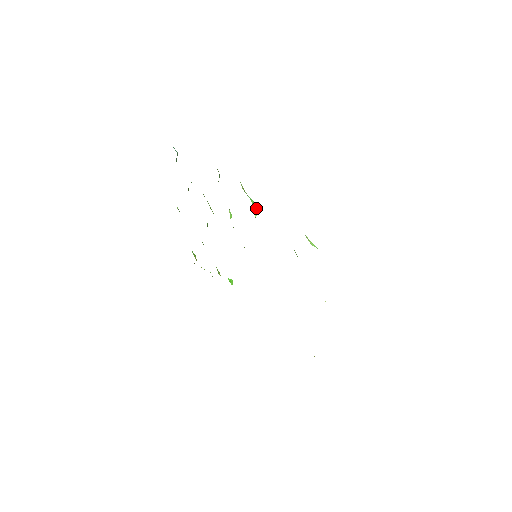
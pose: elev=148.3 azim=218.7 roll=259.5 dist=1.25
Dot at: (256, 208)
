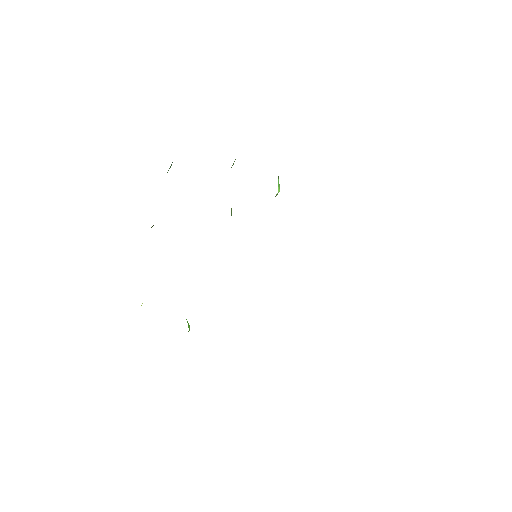
Dot at: (278, 187)
